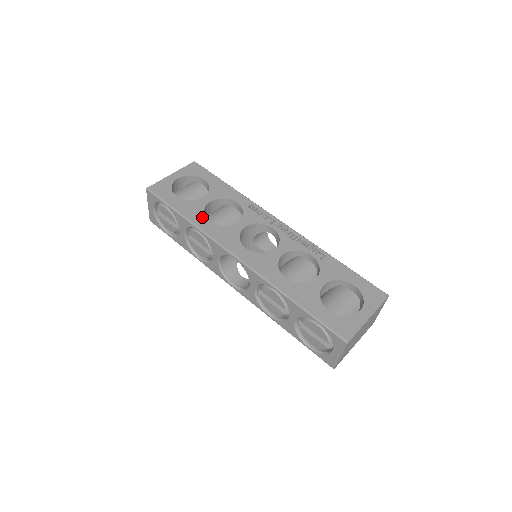
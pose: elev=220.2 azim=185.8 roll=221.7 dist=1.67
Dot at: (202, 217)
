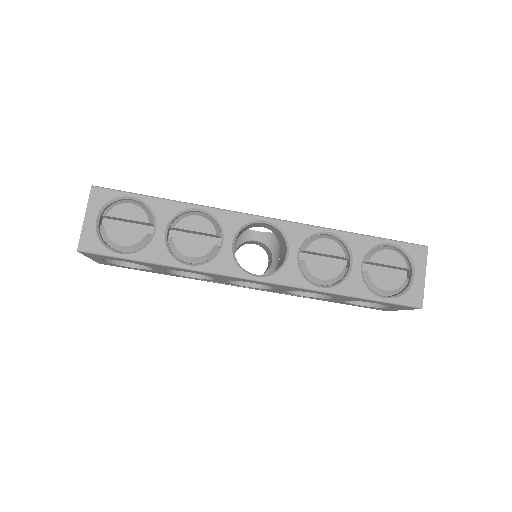
Dot at: occluded
